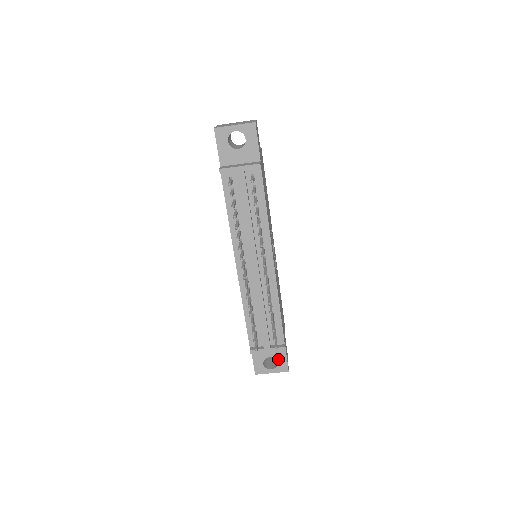
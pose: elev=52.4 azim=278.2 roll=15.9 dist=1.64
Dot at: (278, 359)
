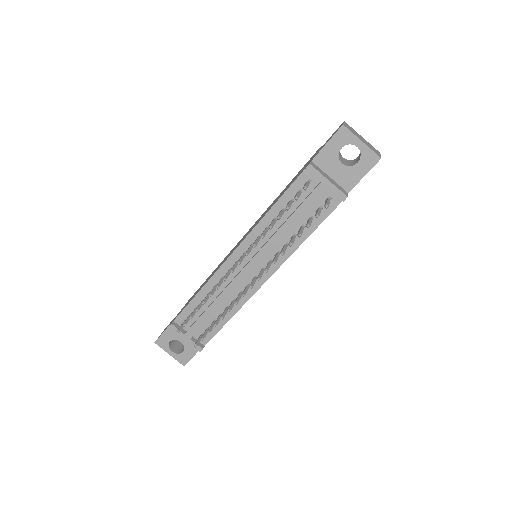
Dot at: (186, 350)
